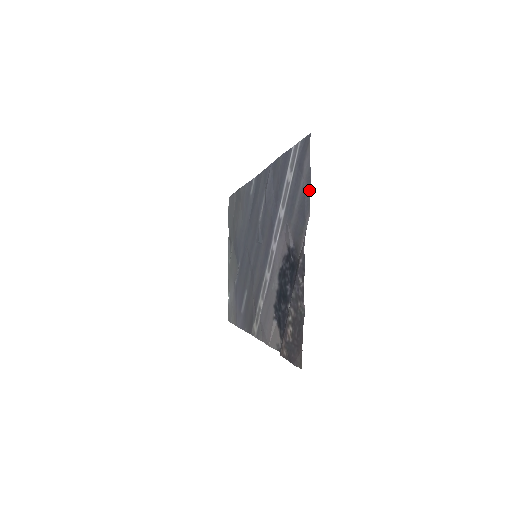
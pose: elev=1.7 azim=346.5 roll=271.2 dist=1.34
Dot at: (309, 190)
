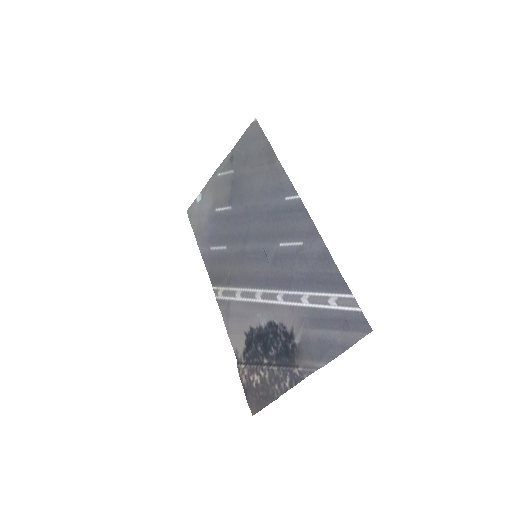
Dot at: (339, 353)
